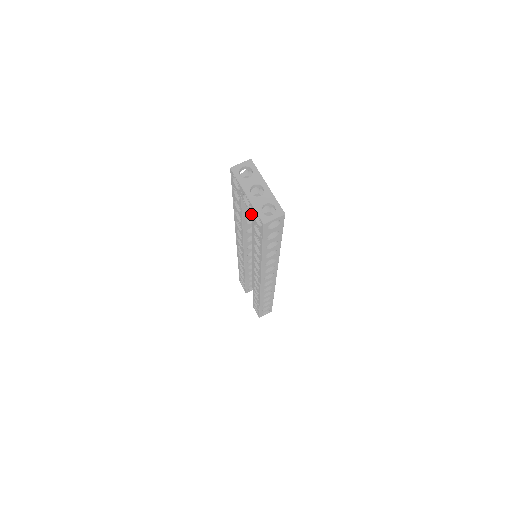
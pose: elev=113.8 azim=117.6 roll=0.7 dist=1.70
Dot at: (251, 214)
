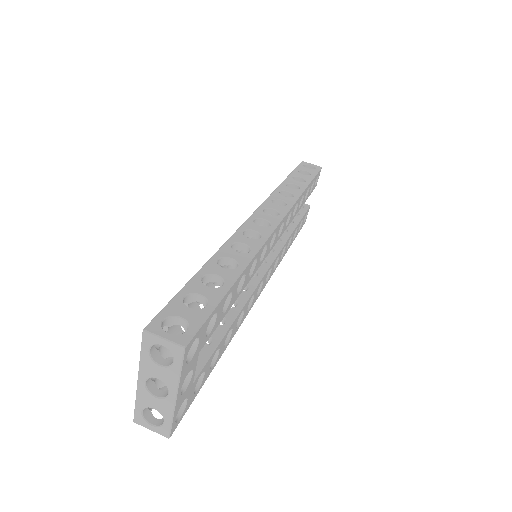
Dot at: occluded
